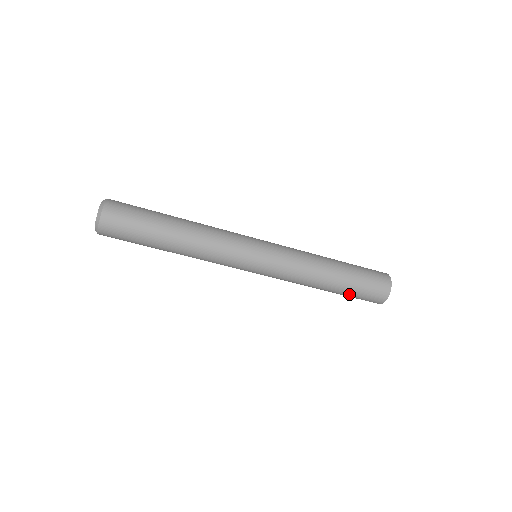
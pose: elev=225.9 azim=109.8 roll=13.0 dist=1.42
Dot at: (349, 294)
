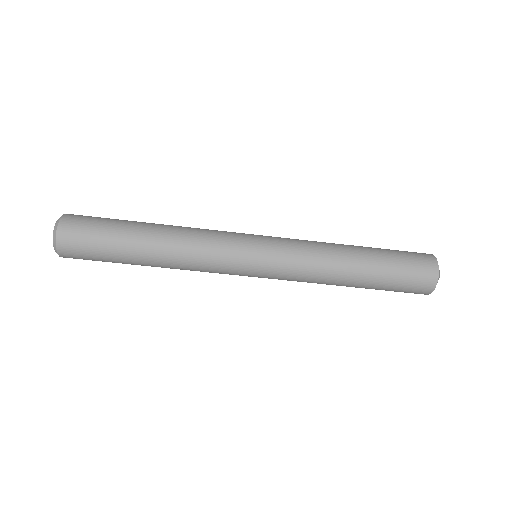
Dot at: (380, 289)
